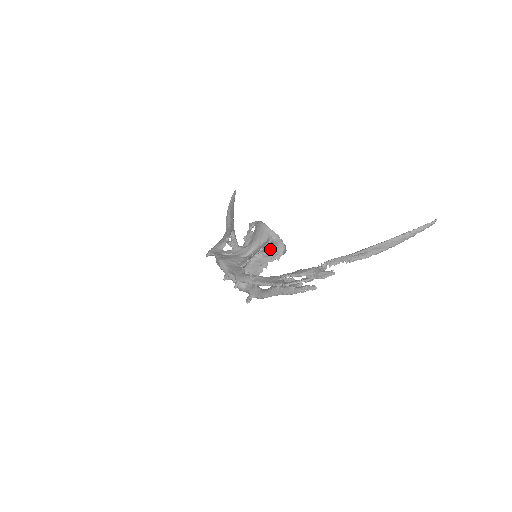
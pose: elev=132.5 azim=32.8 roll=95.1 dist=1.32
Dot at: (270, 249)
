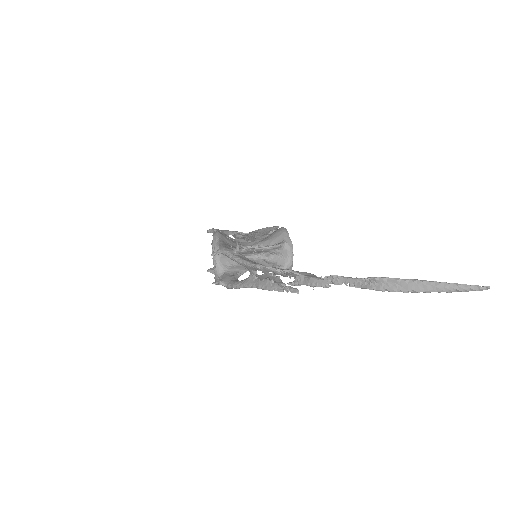
Dot at: (275, 257)
